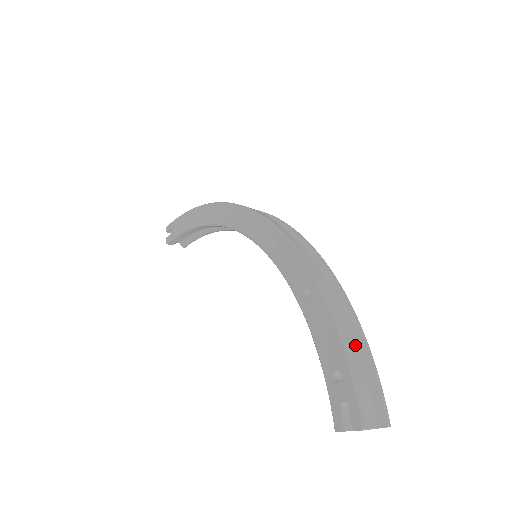
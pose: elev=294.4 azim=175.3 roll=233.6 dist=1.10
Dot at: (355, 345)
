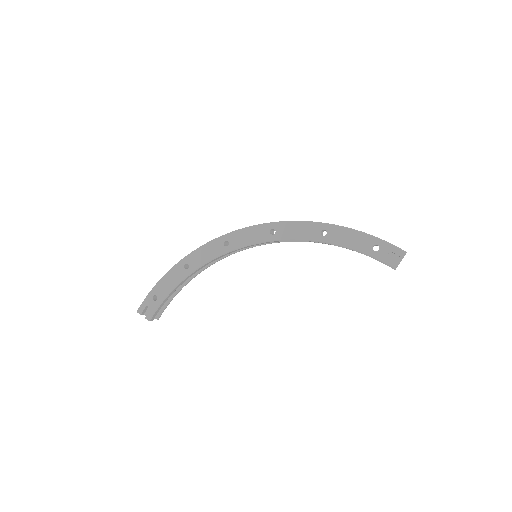
Dot at: occluded
